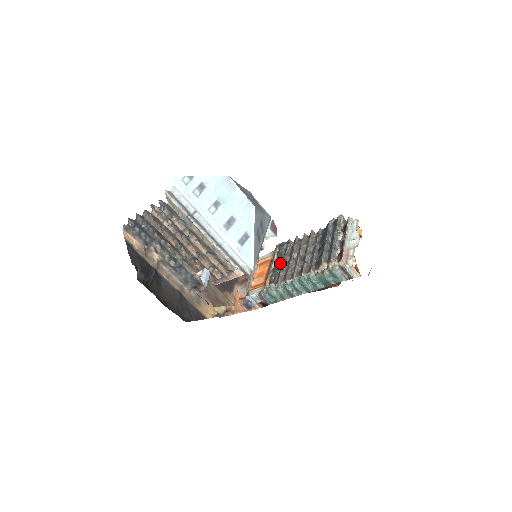
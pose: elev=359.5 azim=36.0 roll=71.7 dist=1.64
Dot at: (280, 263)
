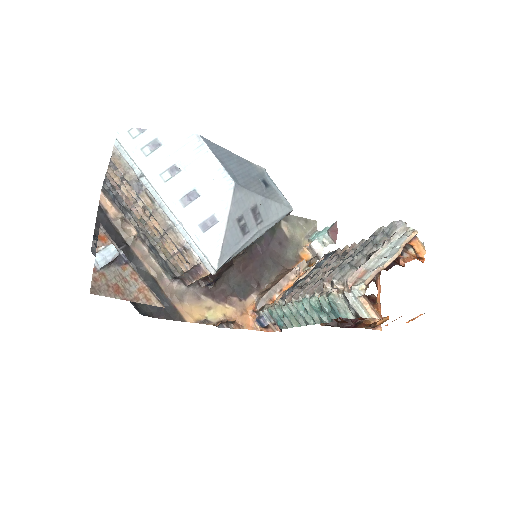
Dot at: occluded
